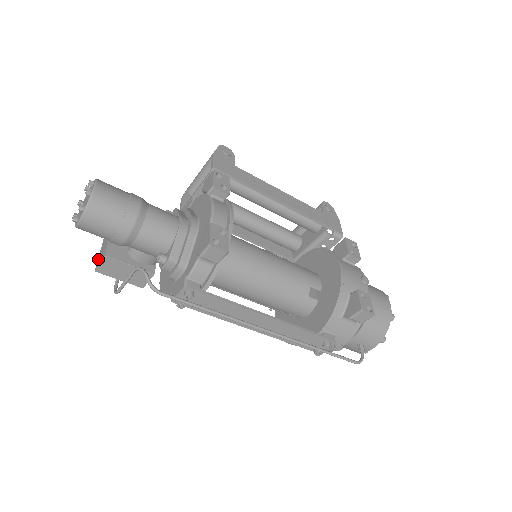
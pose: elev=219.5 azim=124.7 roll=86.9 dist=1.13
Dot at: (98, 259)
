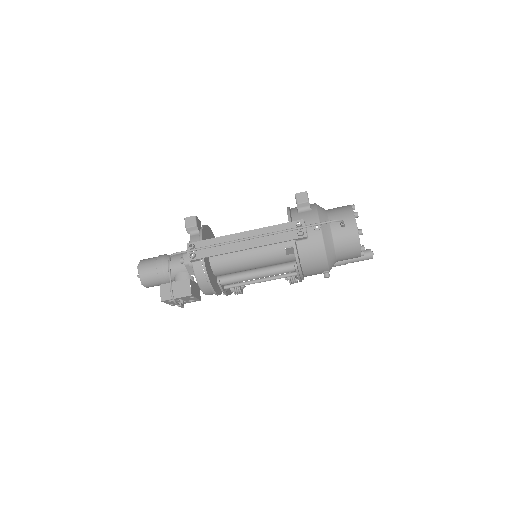
Dot at: occluded
